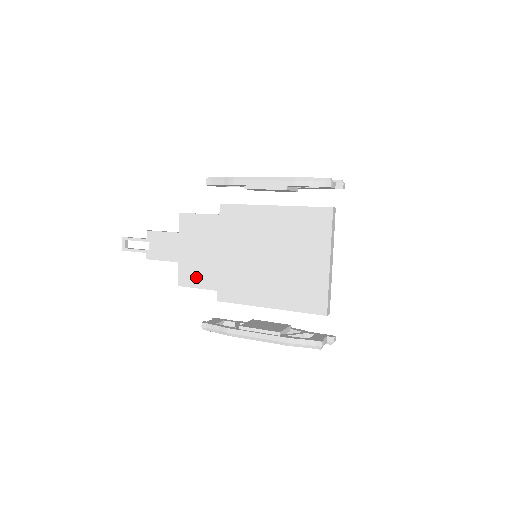
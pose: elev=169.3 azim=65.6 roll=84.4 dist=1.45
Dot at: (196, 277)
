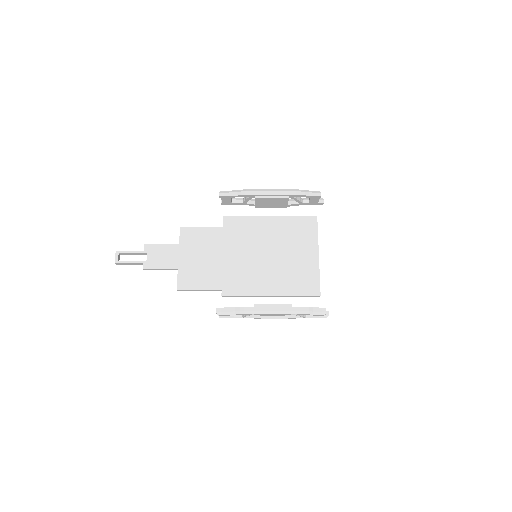
Dot at: (196, 280)
